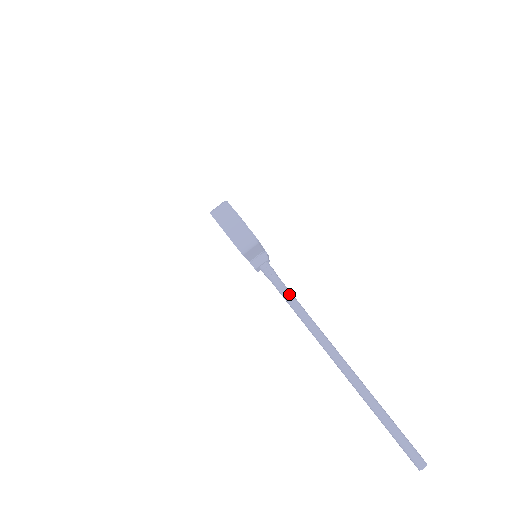
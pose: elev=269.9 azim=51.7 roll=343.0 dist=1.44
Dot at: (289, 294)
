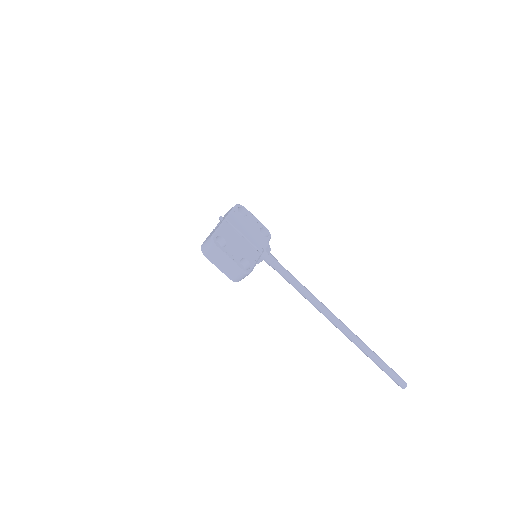
Dot at: (292, 281)
